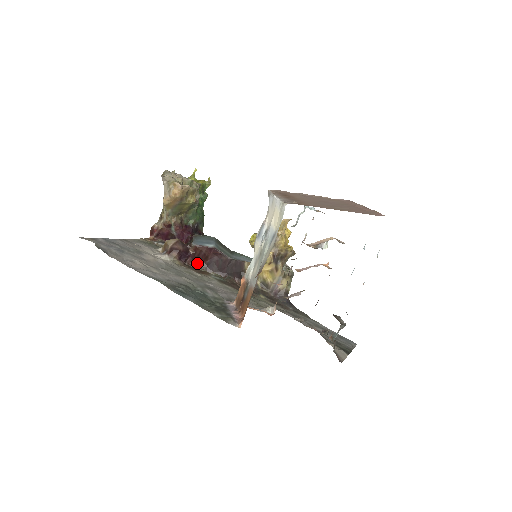
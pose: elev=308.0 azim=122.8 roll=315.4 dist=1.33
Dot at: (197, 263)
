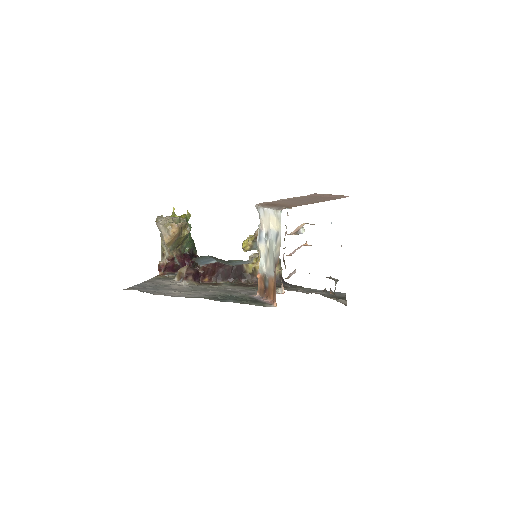
Dot at: (208, 279)
